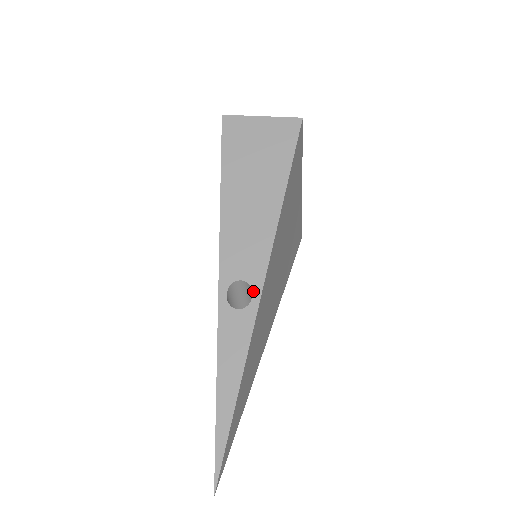
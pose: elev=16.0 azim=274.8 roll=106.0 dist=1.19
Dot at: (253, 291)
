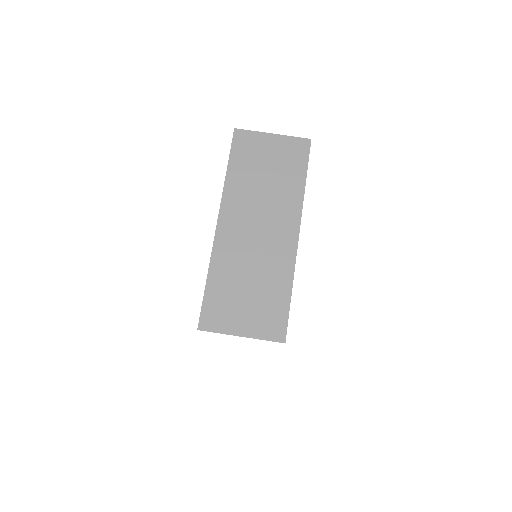
Dot at: occluded
